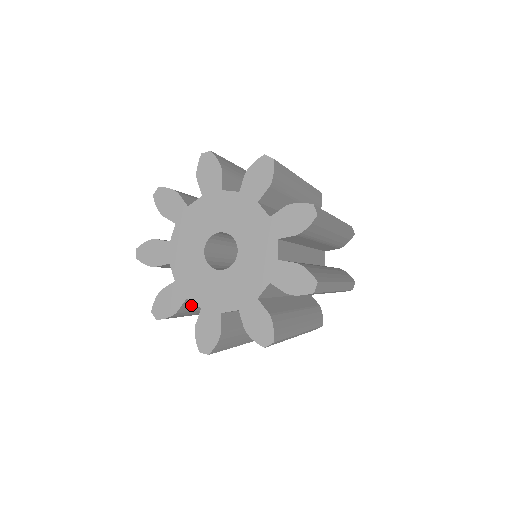
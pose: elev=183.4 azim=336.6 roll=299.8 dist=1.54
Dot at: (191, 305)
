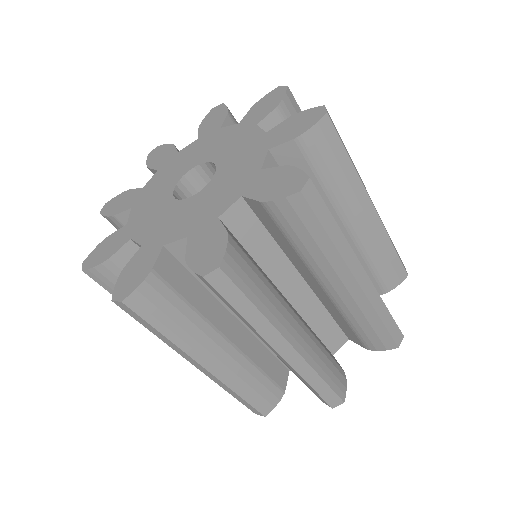
Dot at: (176, 277)
